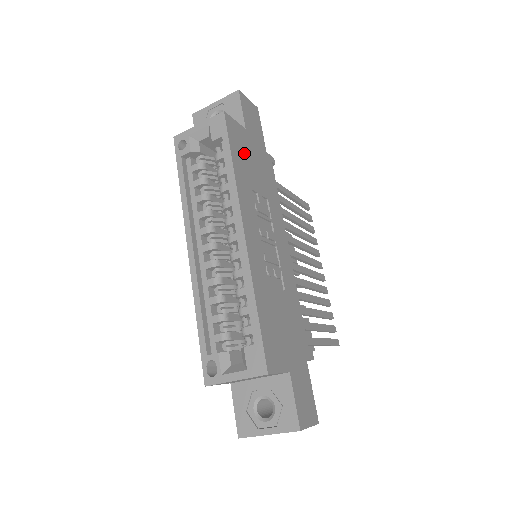
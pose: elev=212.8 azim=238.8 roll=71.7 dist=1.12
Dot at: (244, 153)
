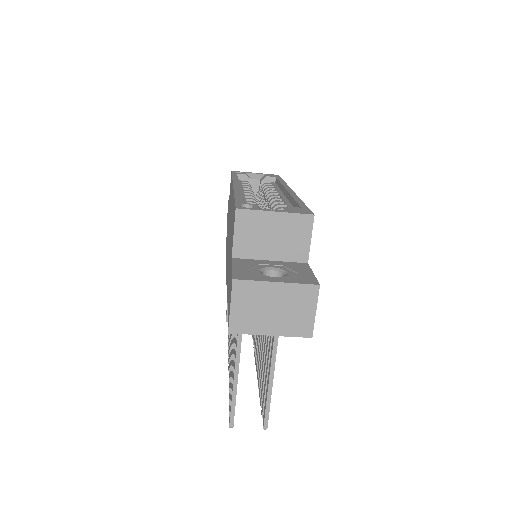
Dot at: occluded
